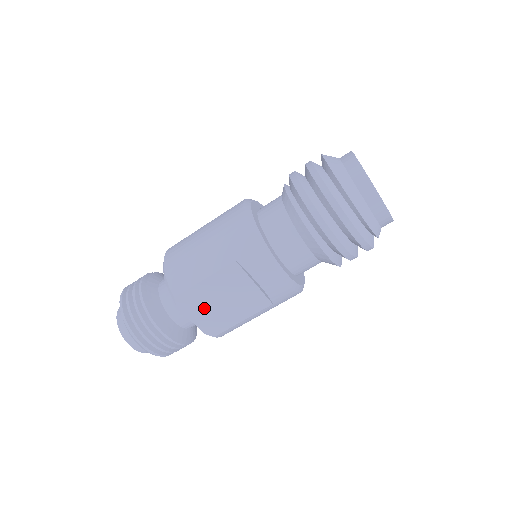
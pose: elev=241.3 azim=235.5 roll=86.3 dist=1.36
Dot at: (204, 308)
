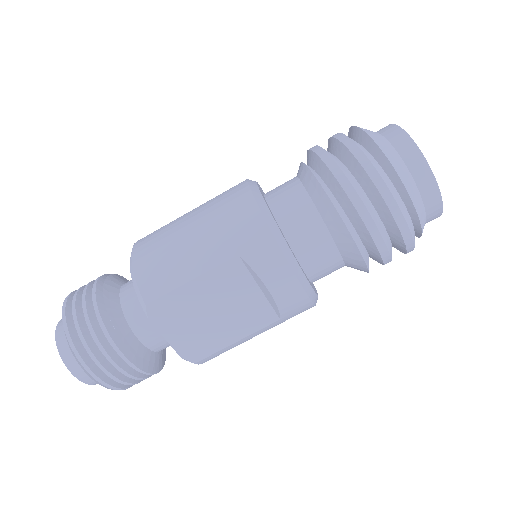
Dot at: (186, 322)
